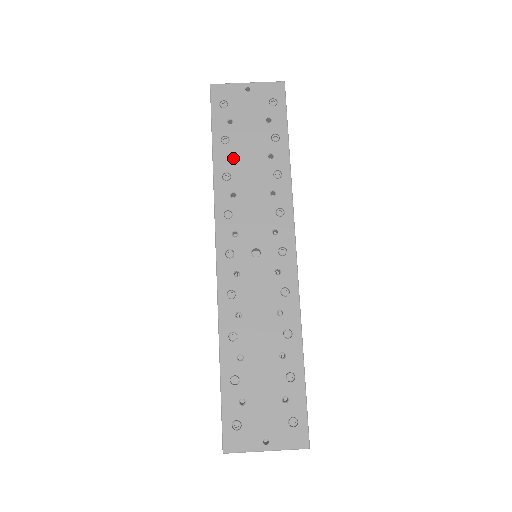
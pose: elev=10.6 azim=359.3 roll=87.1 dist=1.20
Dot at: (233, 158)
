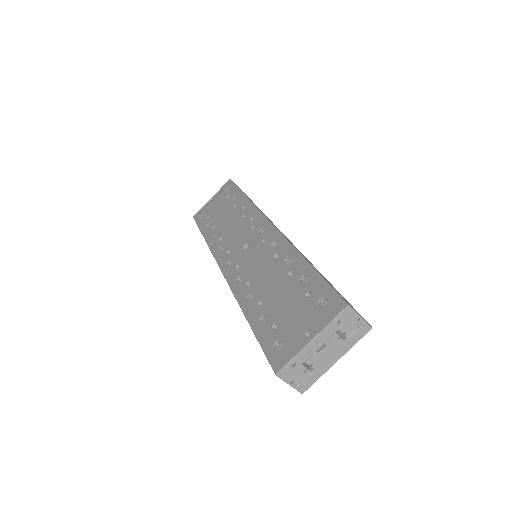
Dot at: occluded
